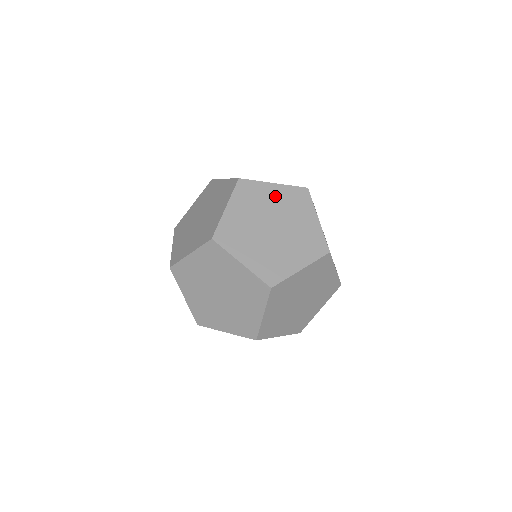
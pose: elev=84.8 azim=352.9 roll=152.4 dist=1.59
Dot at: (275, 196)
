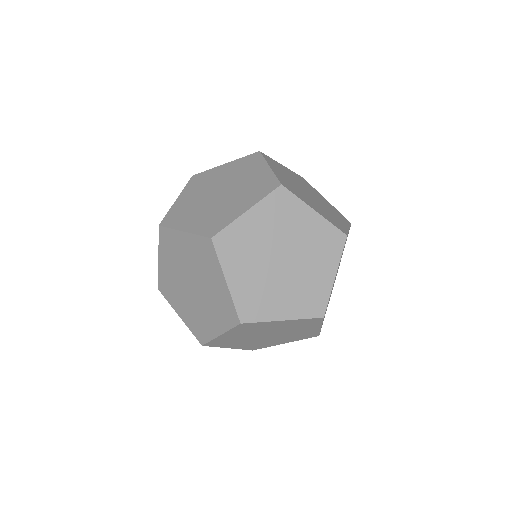
Dot at: (225, 171)
